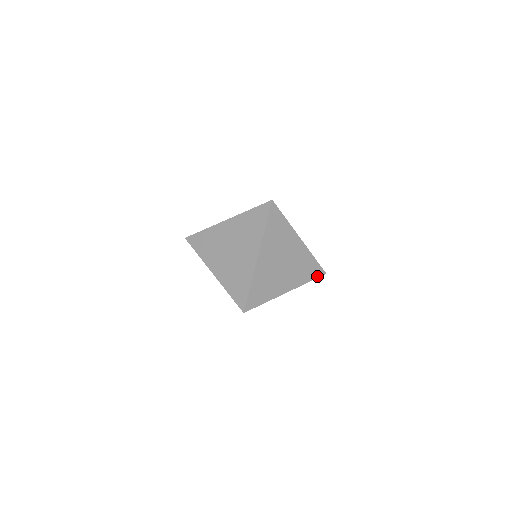
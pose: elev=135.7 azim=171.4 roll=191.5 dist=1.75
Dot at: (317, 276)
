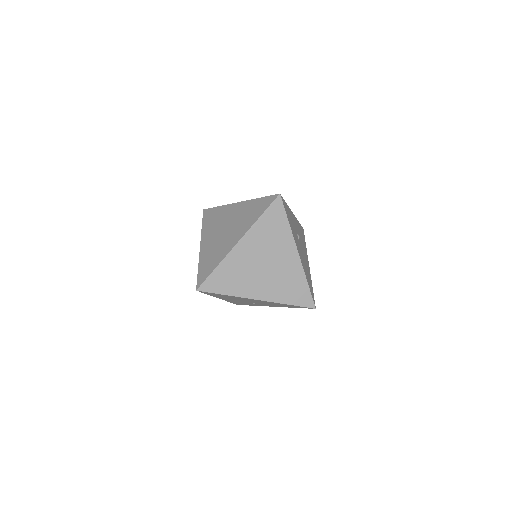
Dot at: (303, 304)
